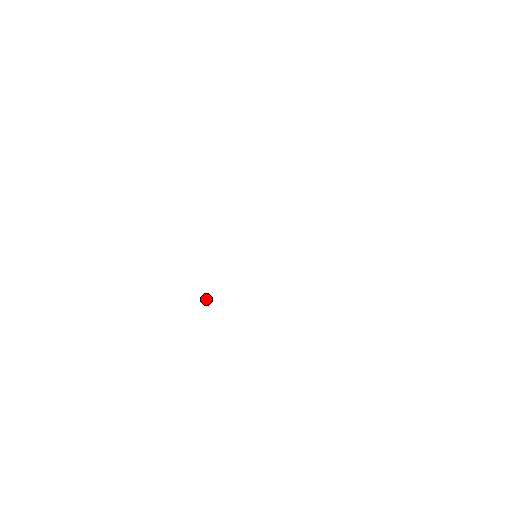
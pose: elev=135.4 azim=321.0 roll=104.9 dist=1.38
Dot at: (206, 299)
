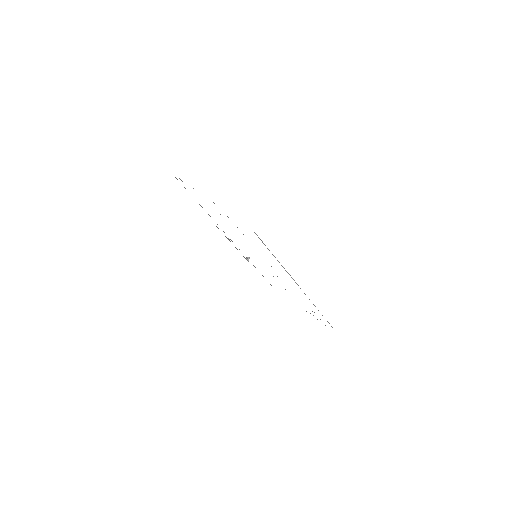
Dot at: occluded
